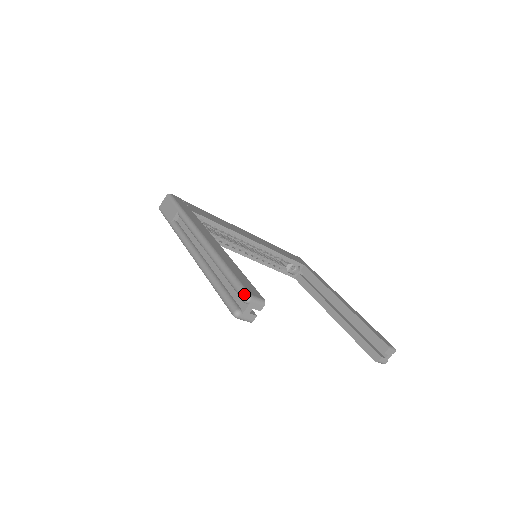
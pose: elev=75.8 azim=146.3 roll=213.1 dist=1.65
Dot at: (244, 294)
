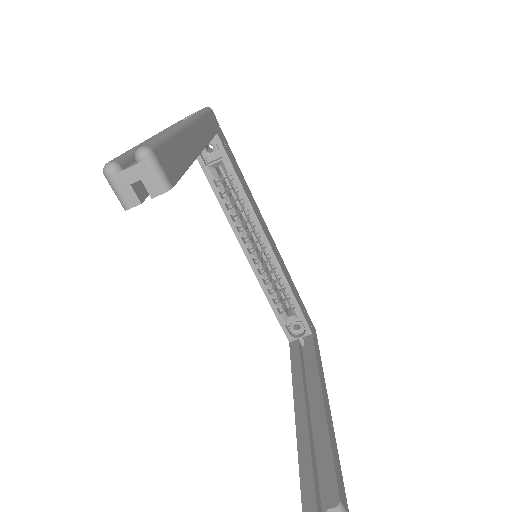
Dot at: (145, 144)
